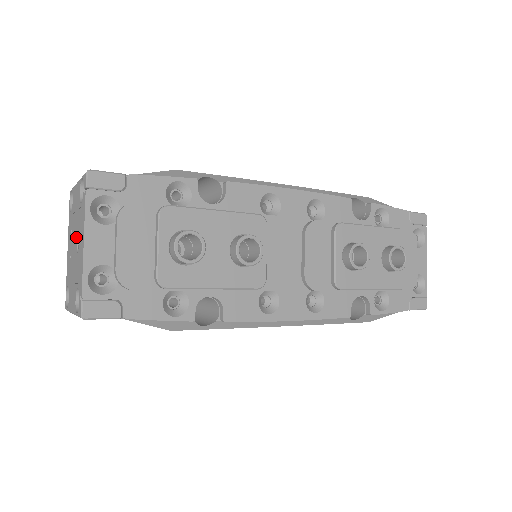
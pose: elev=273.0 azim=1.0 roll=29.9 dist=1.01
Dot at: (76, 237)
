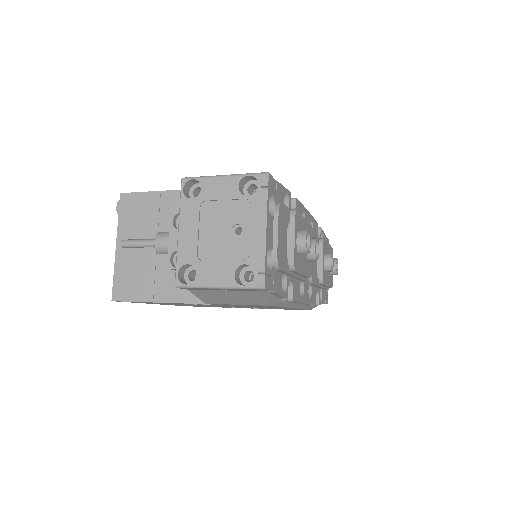
Dot at: (229, 222)
